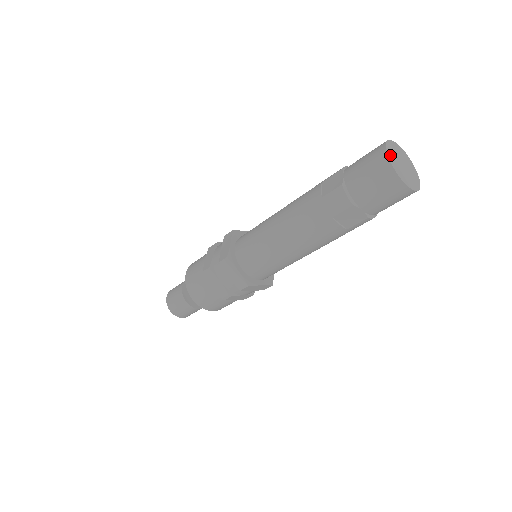
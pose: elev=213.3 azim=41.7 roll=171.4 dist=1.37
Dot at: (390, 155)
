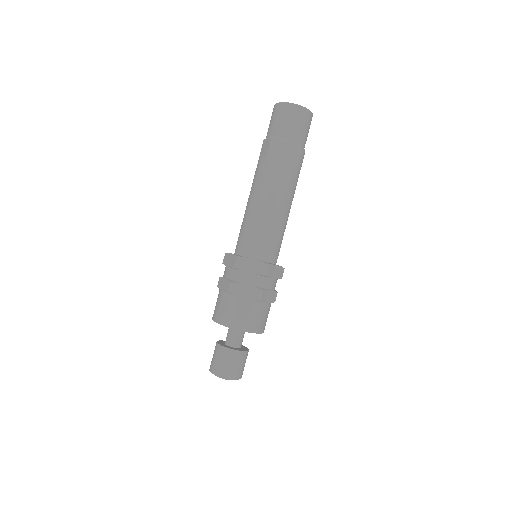
Dot at: (282, 104)
